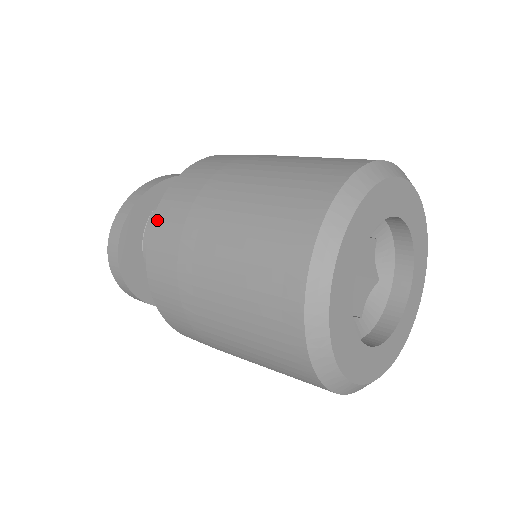
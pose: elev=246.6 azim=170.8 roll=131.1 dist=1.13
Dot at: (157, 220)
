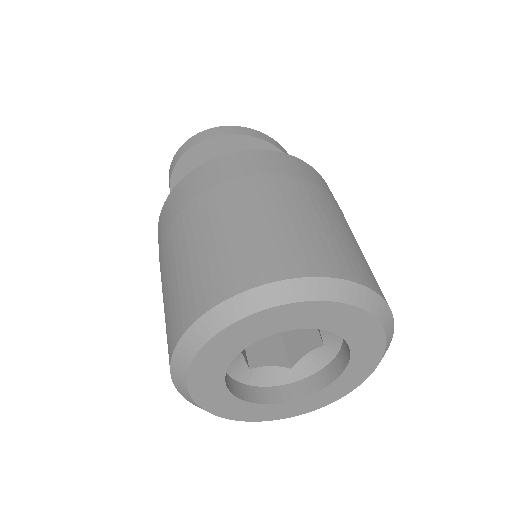
Dot at: (238, 155)
